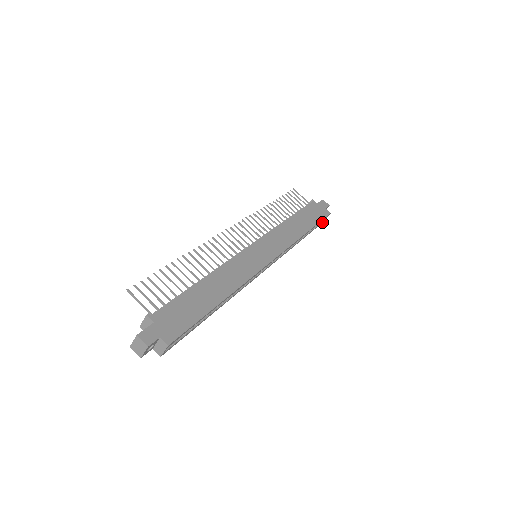
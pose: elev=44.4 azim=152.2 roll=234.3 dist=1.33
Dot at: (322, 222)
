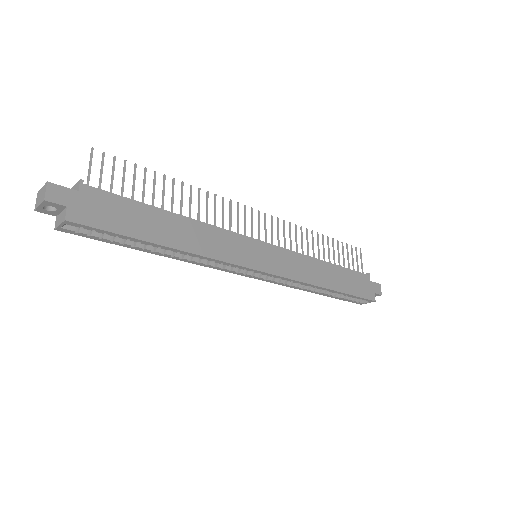
Dot at: (360, 303)
